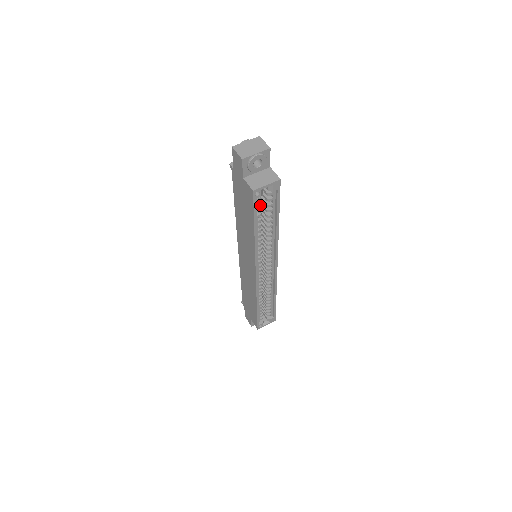
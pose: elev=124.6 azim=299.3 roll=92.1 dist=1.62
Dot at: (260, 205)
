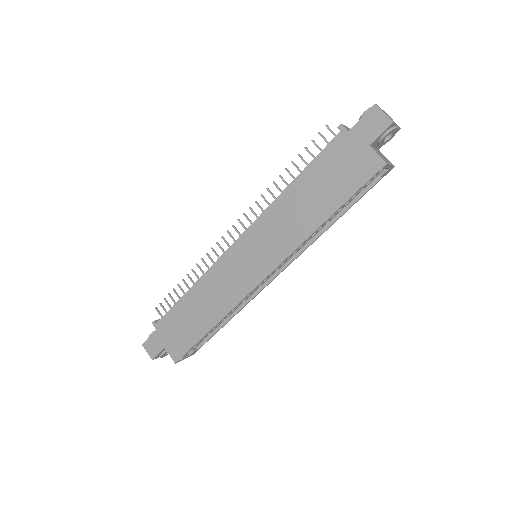
Dot at: occluded
